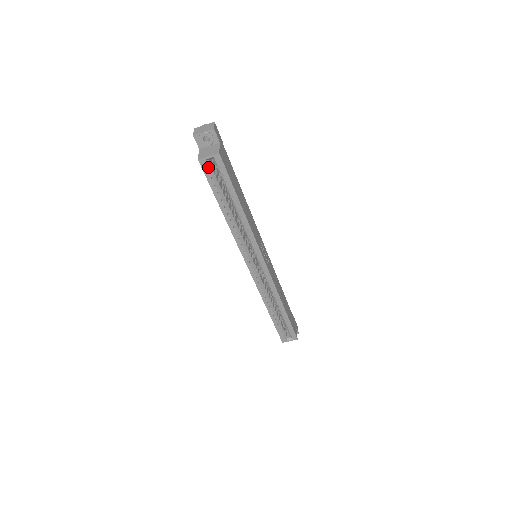
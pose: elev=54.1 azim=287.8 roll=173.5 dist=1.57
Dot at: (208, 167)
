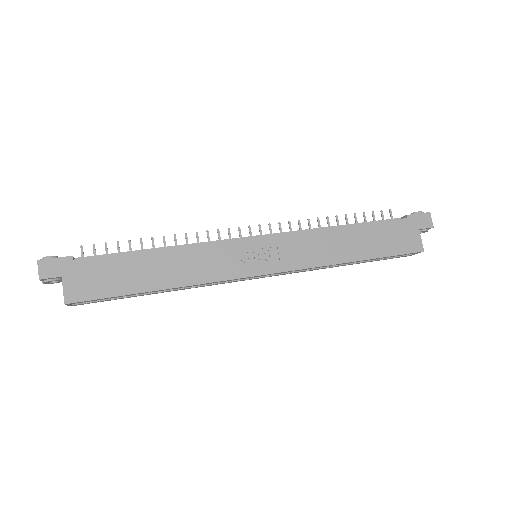
Dot at: (83, 303)
